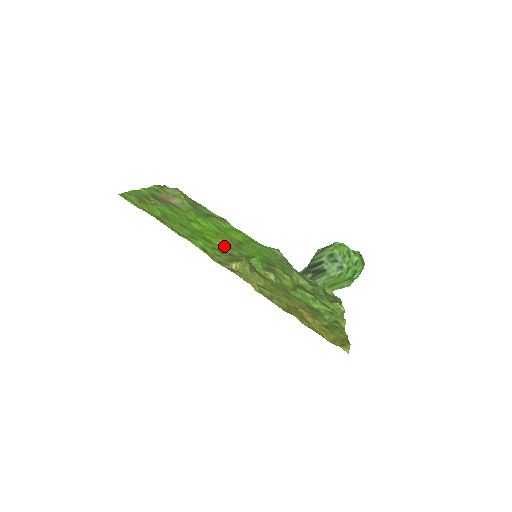
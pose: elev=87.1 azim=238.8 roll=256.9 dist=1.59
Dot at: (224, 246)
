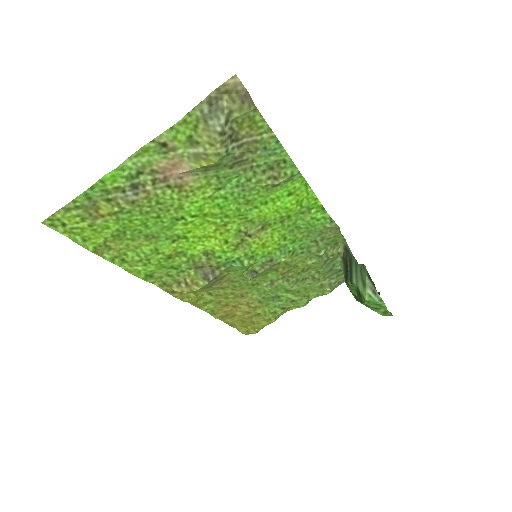
Dot at: (202, 255)
